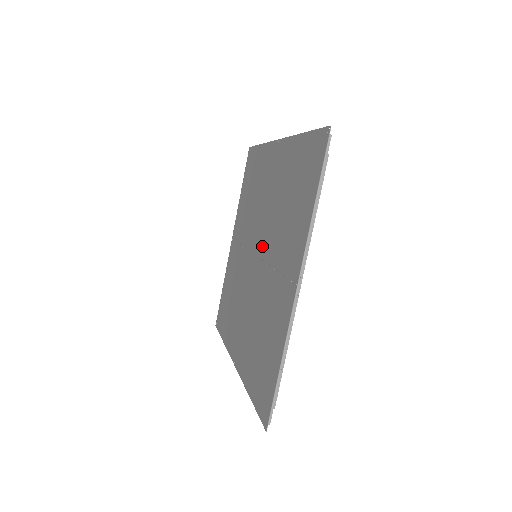
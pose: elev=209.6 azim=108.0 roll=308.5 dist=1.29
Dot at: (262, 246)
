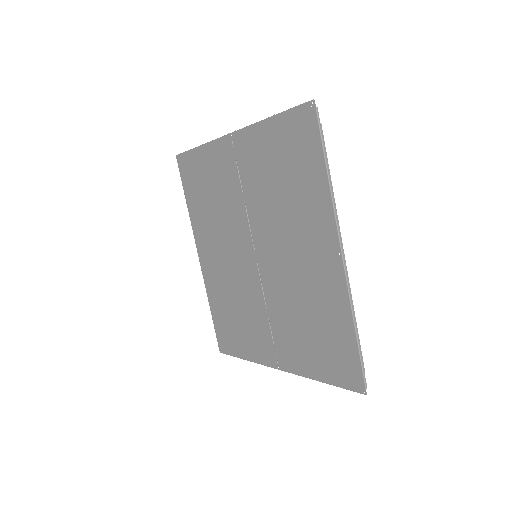
Dot at: (266, 272)
